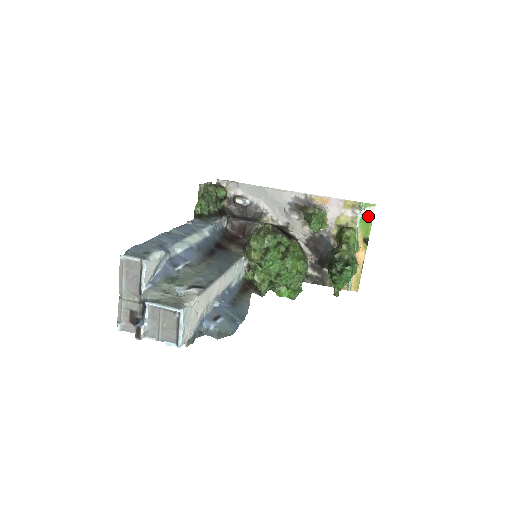
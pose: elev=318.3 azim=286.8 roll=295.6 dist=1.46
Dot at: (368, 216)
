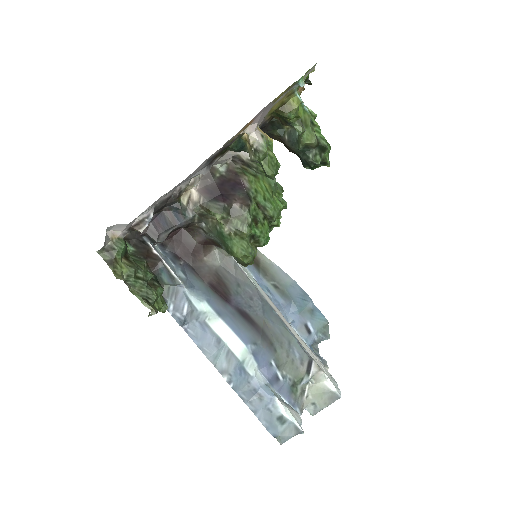
Dot at: occluded
